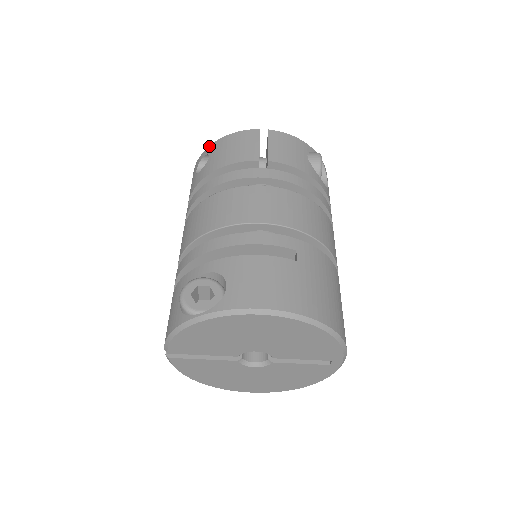
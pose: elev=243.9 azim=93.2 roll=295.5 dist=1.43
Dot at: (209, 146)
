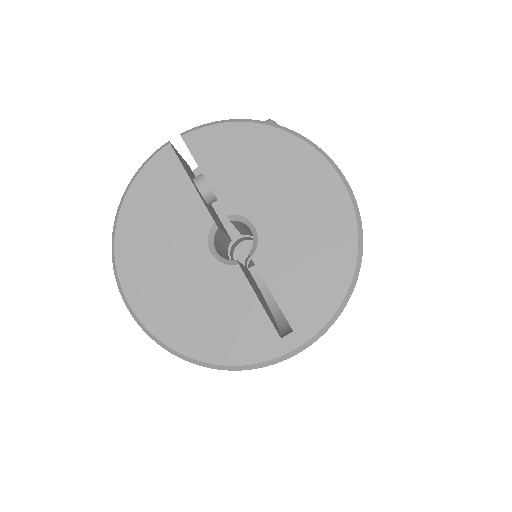
Dot at: occluded
